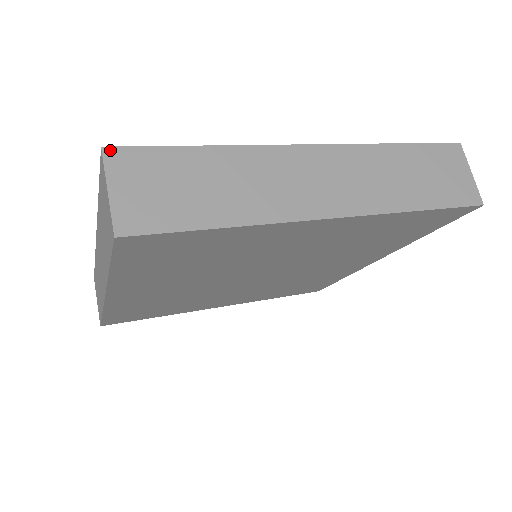
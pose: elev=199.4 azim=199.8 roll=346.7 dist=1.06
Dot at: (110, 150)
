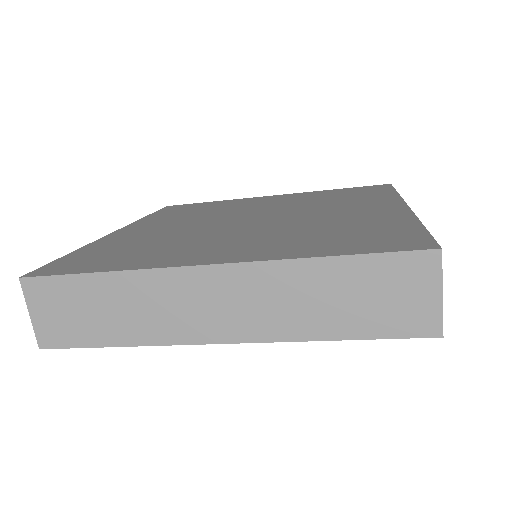
Dot at: (441, 250)
